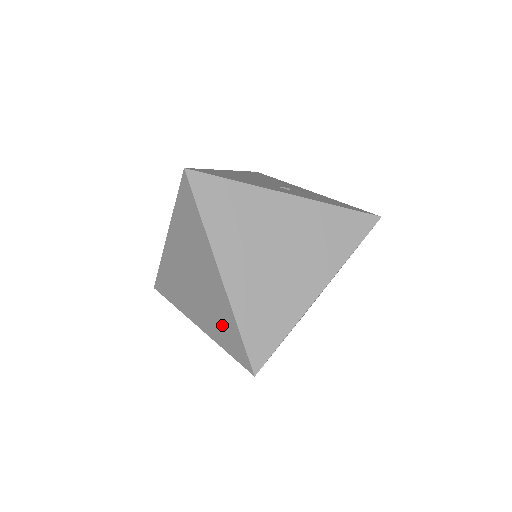
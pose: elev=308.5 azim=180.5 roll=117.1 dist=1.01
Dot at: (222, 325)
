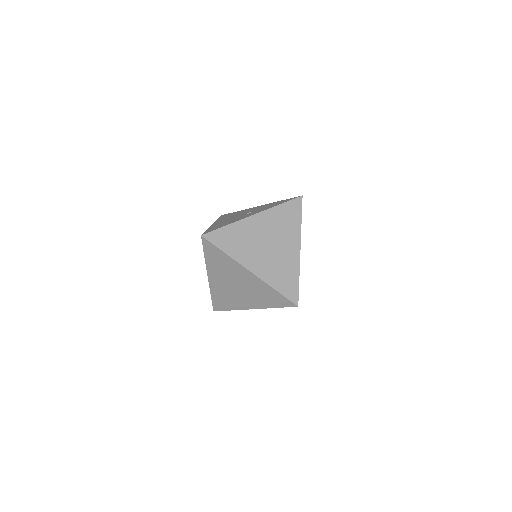
Dot at: (266, 296)
